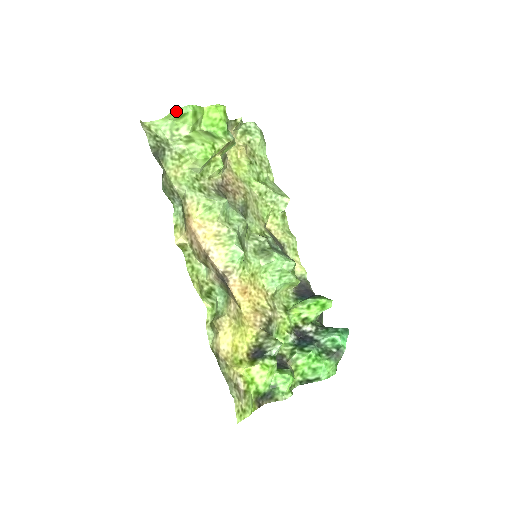
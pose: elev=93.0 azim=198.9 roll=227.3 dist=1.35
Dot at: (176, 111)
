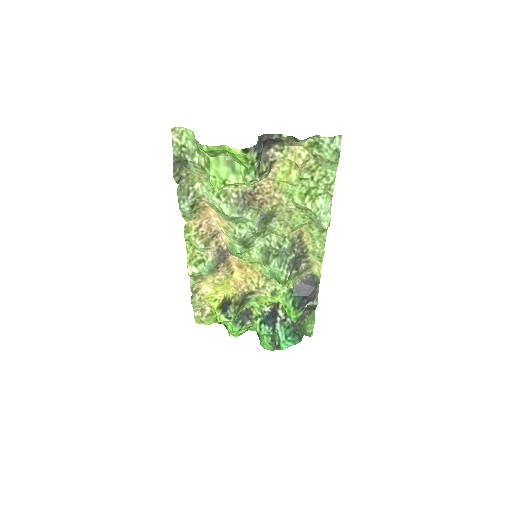
Dot at: occluded
